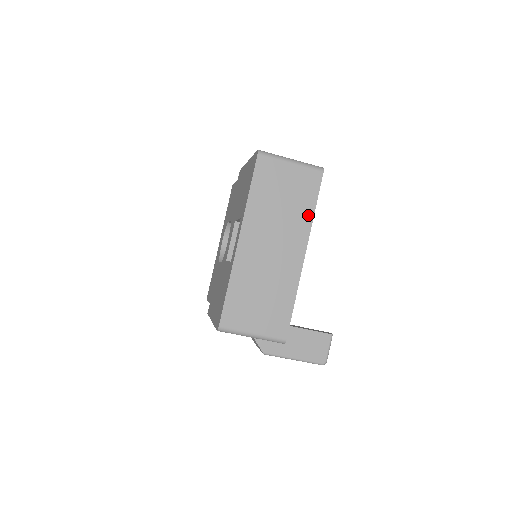
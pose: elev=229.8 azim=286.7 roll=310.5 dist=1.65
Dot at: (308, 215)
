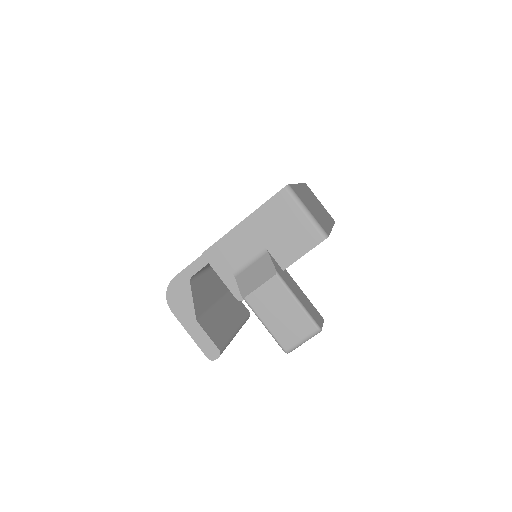
Dot at: (331, 221)
